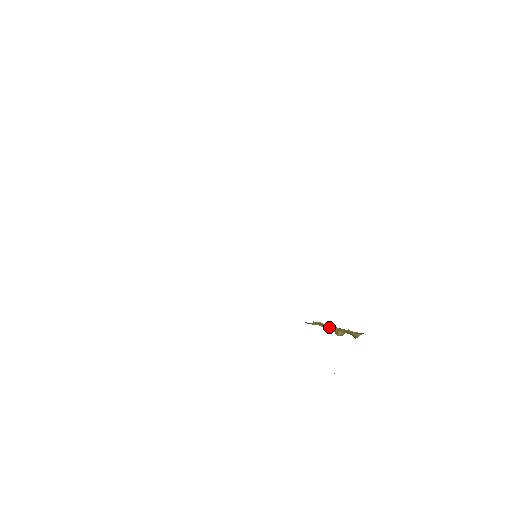
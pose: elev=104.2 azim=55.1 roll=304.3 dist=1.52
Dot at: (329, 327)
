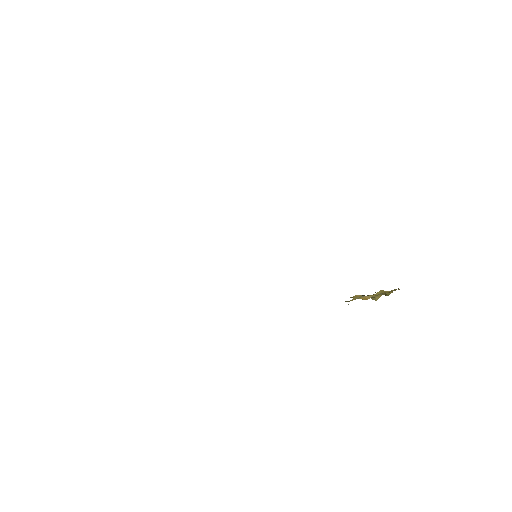
Dot at: (367, 296)
